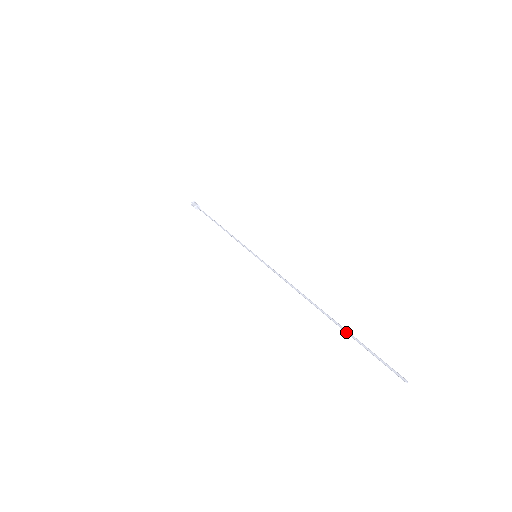
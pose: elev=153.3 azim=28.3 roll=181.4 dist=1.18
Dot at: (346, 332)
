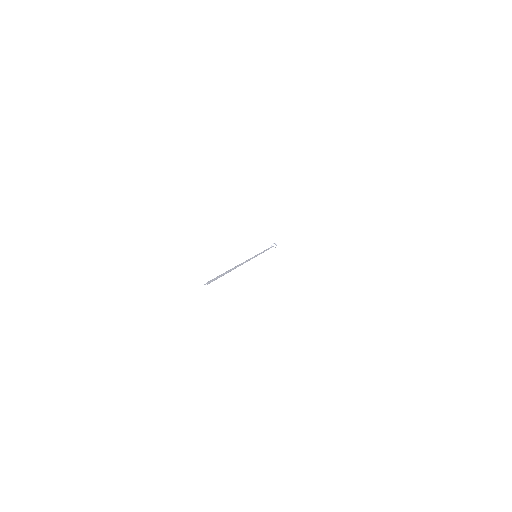
Dot at: (226, 271)
